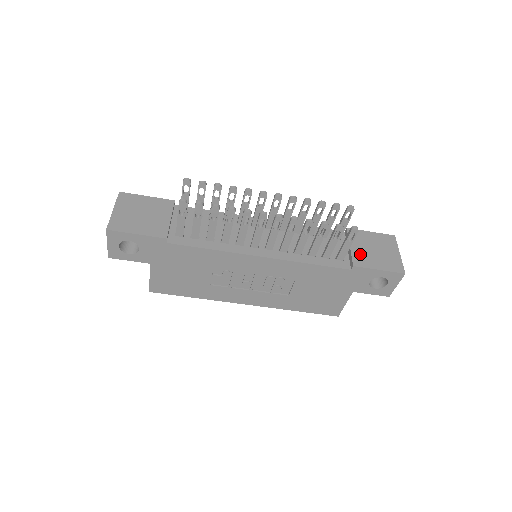
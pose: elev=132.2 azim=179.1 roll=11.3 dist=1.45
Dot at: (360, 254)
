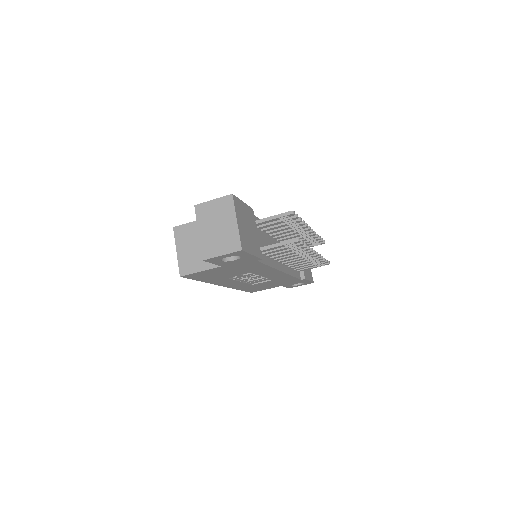
Dot at: occluded
